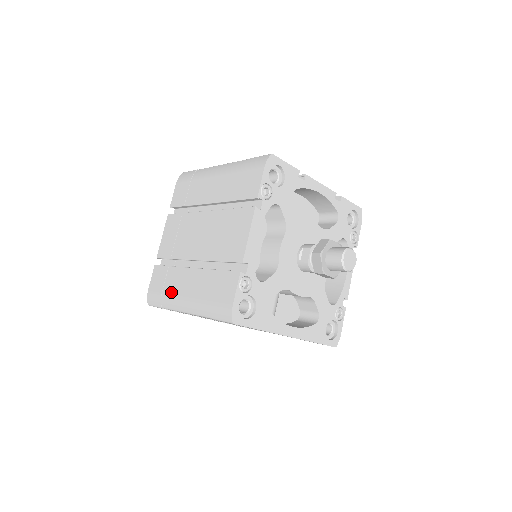
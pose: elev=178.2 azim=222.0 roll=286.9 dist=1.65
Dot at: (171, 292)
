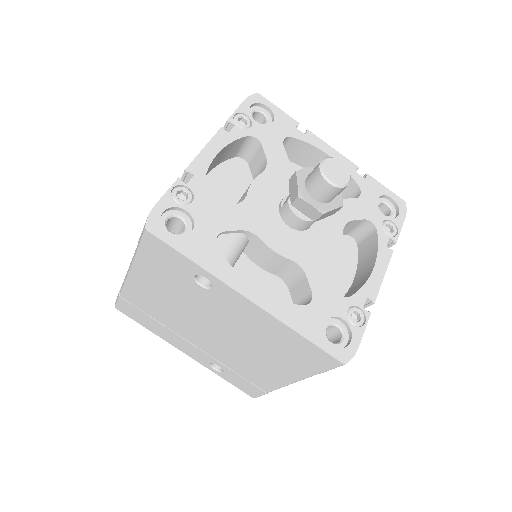
Dot at: occluded
